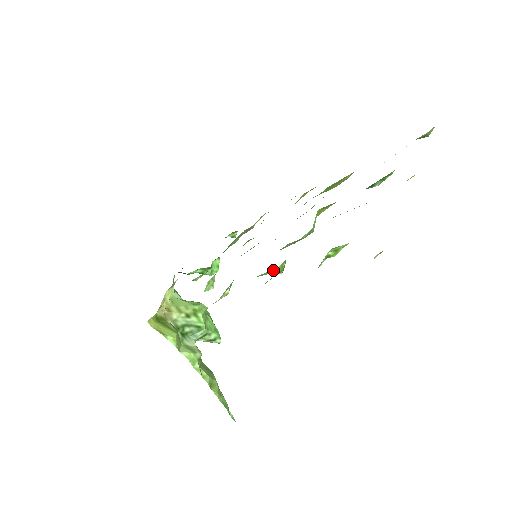
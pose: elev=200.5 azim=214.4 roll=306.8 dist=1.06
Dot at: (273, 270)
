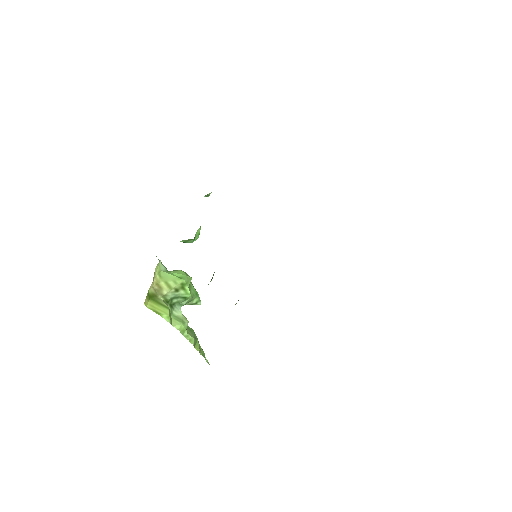
Dot at: occluded
